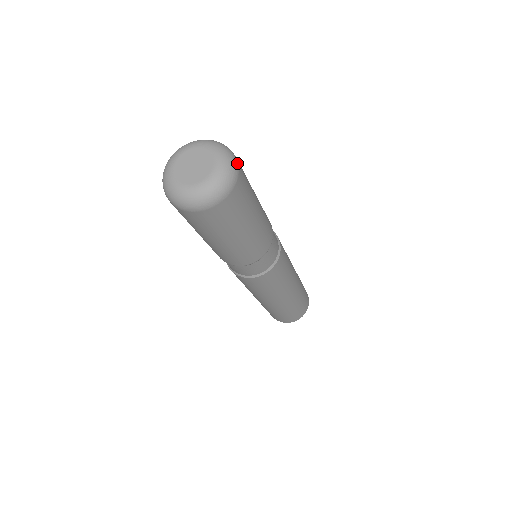
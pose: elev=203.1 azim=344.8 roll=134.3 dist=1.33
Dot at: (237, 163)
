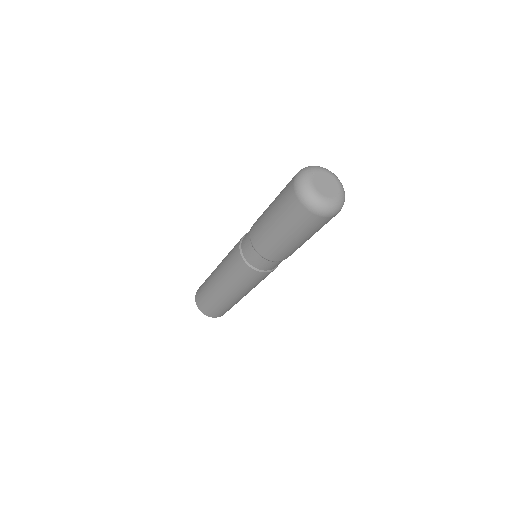
Dot at: occluded
